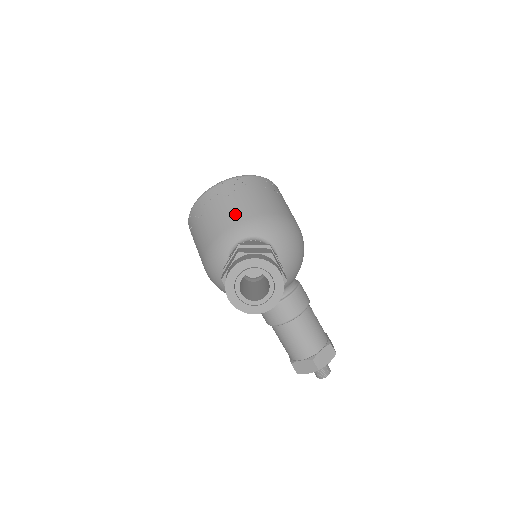
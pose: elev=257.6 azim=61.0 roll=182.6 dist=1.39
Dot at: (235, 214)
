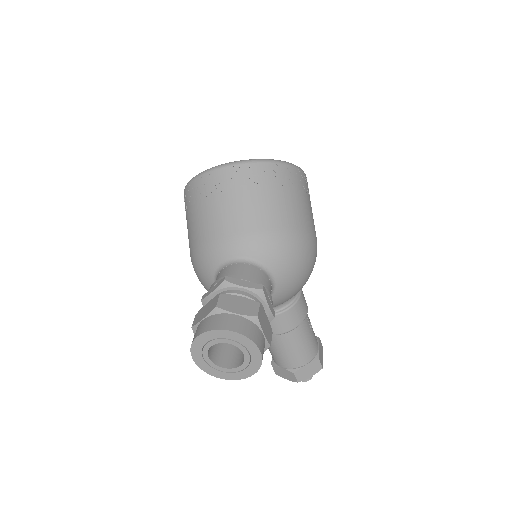
Dot at: (235, 220)
